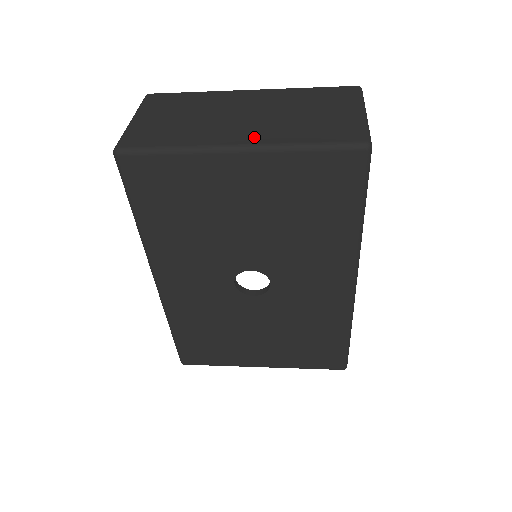
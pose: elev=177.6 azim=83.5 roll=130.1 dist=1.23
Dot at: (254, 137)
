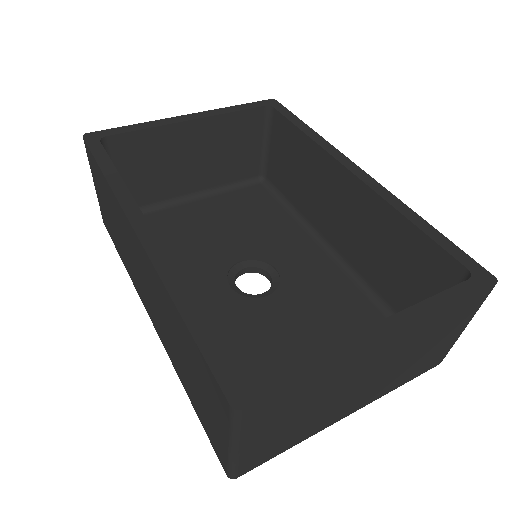
Dot at: (366, 402)
